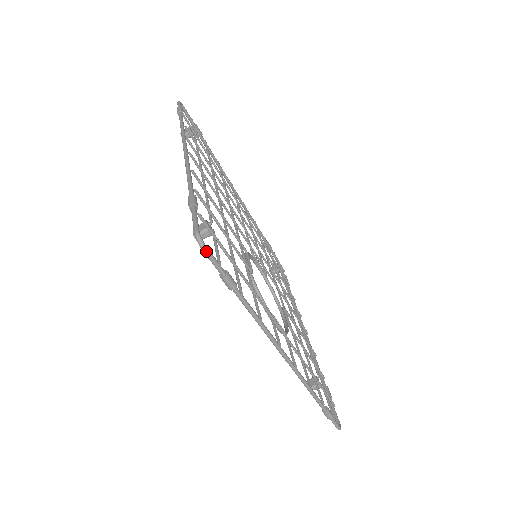
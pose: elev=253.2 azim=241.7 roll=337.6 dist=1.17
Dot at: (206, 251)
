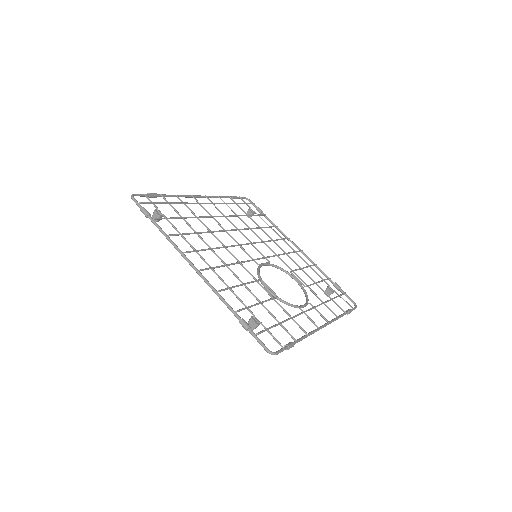
Dot at: (277, 354)
